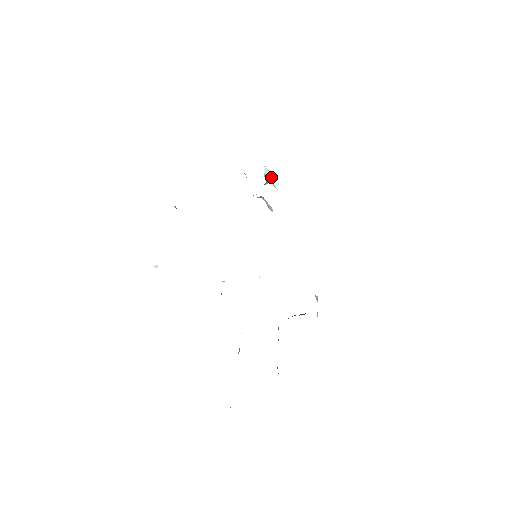
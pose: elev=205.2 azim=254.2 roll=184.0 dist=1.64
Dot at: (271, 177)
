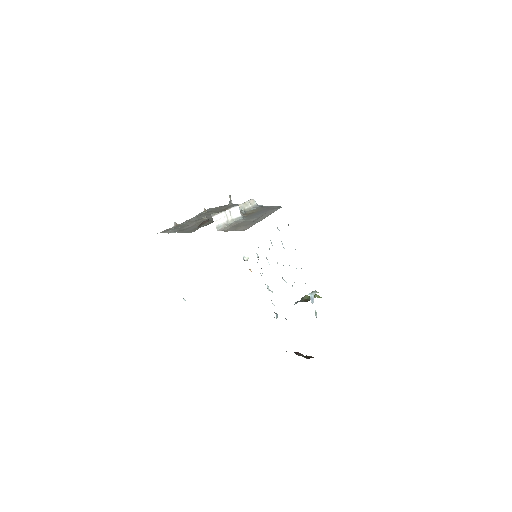
Dot at: (226, 218)
